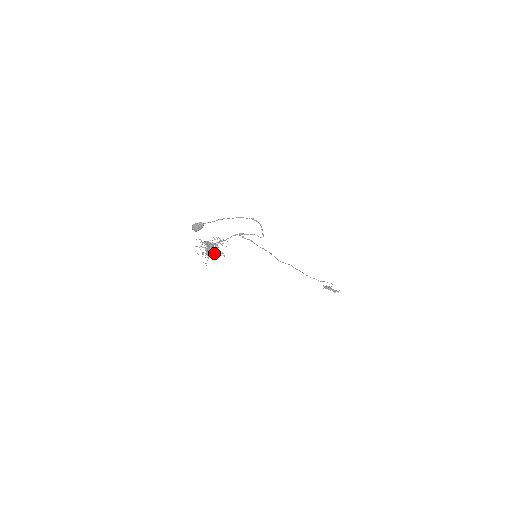
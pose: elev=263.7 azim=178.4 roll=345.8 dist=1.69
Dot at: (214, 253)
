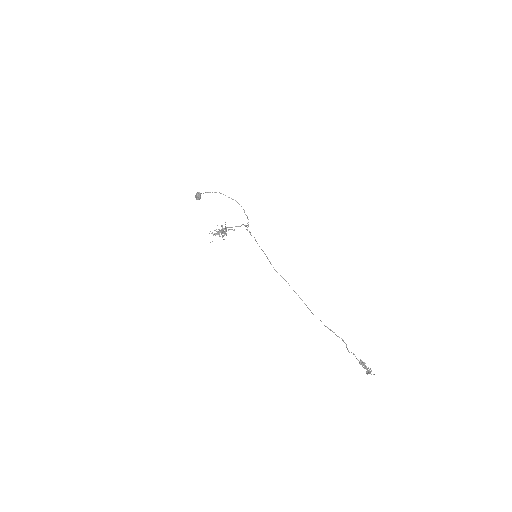
Dot at: (219, 234)
